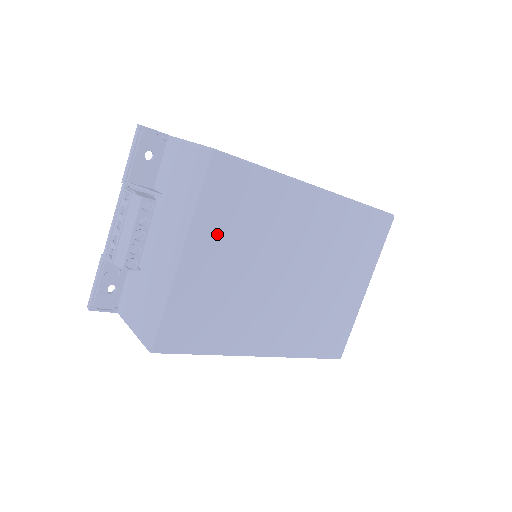
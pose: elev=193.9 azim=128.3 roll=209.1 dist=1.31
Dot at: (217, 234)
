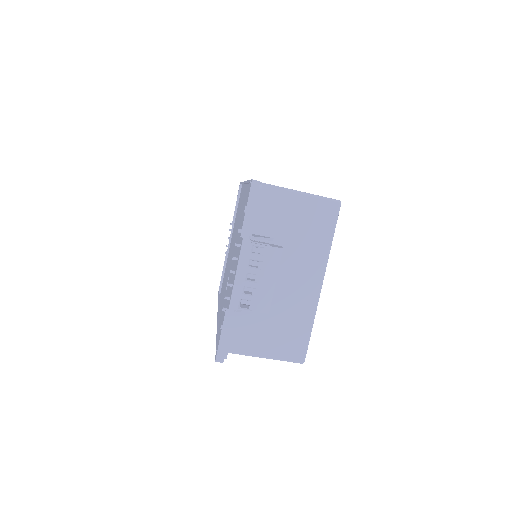
Dot at: occluded
